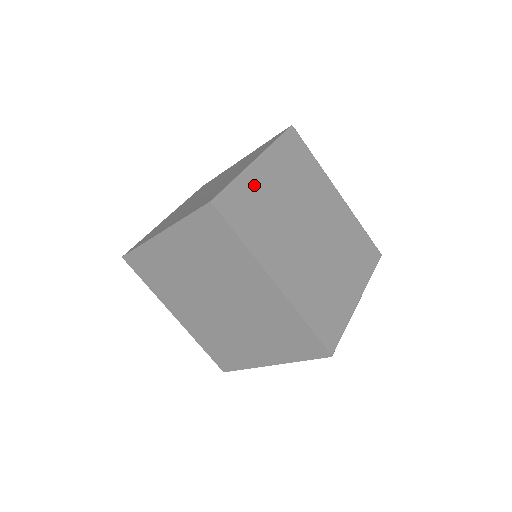
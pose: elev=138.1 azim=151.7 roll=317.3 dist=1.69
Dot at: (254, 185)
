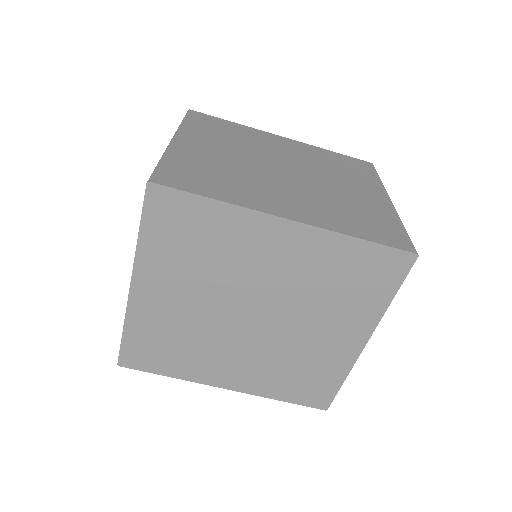
Dot at: (187, 156)
